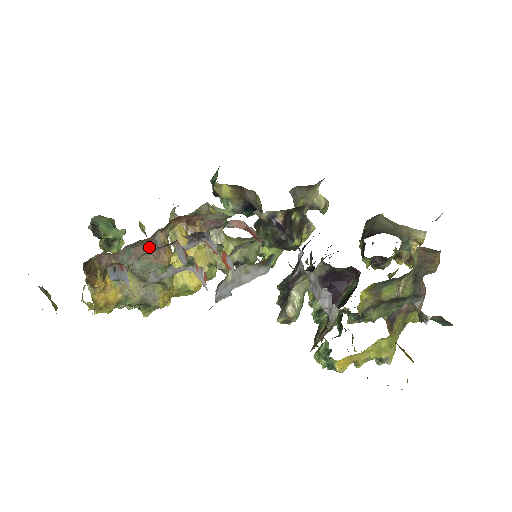
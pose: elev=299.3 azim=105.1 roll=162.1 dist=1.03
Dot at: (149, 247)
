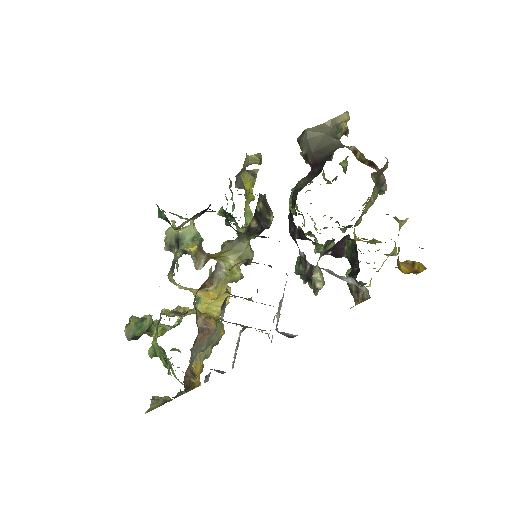
Dot at: (201, 335)
